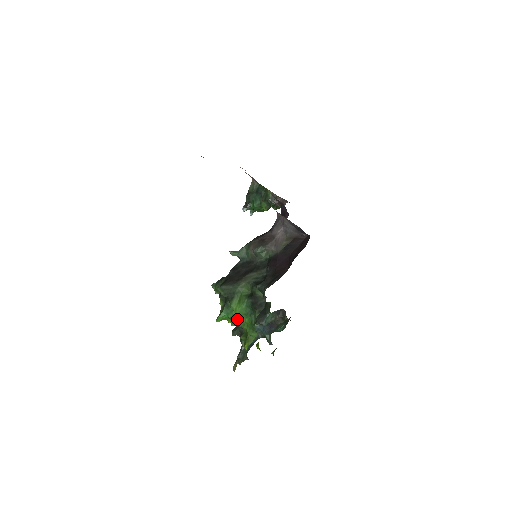
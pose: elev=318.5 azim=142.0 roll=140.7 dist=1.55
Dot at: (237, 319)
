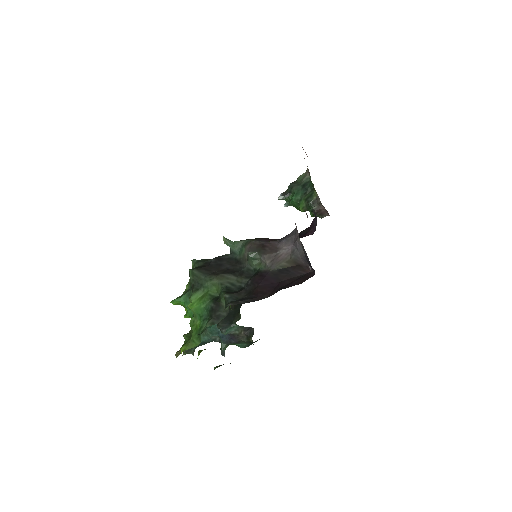
Dot at: (192, 314)
